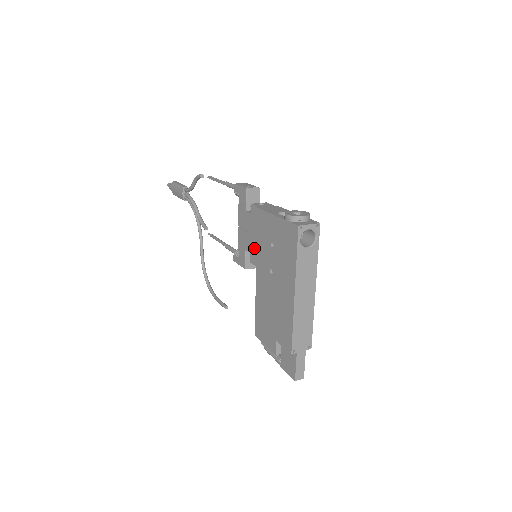
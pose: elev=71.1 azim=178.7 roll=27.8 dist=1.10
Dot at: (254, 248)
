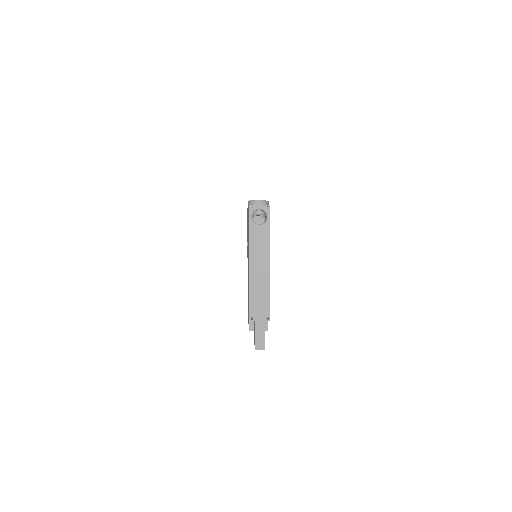
Dot at: occluded
